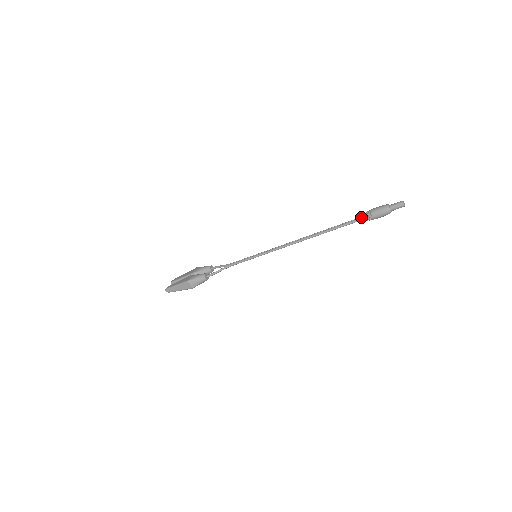
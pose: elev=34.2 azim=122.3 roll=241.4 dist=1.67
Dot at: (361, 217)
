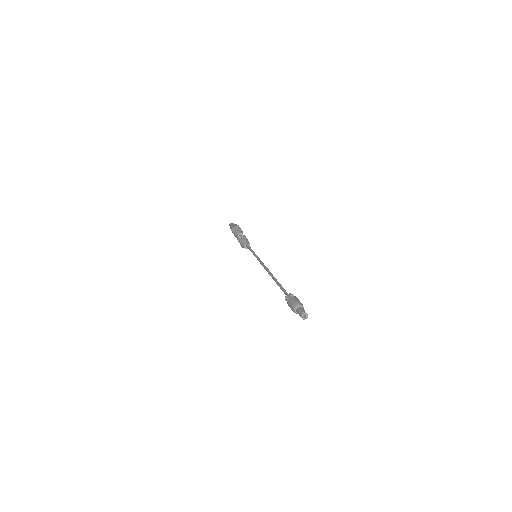
Dot at: occluded
